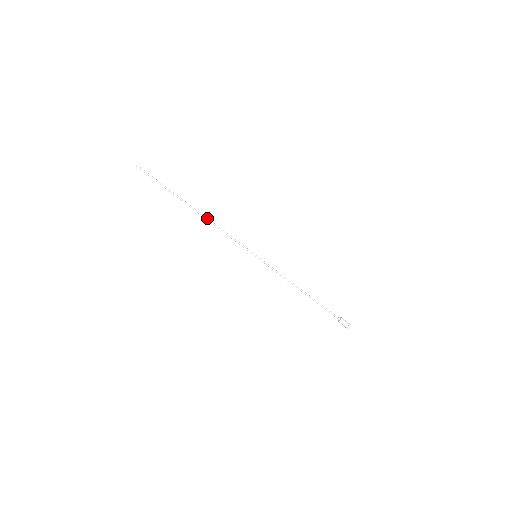
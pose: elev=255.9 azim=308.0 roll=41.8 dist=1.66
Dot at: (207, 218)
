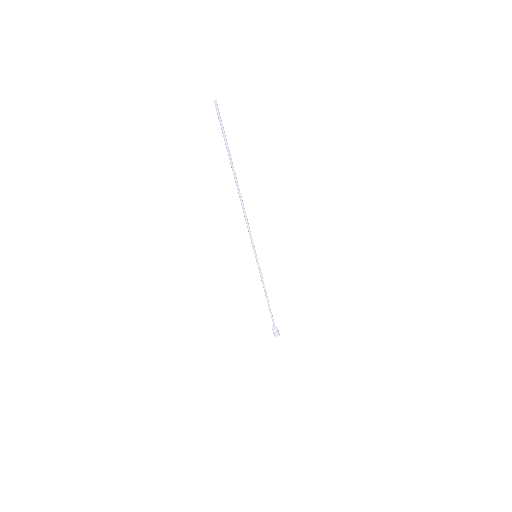
Dot at: occluded
